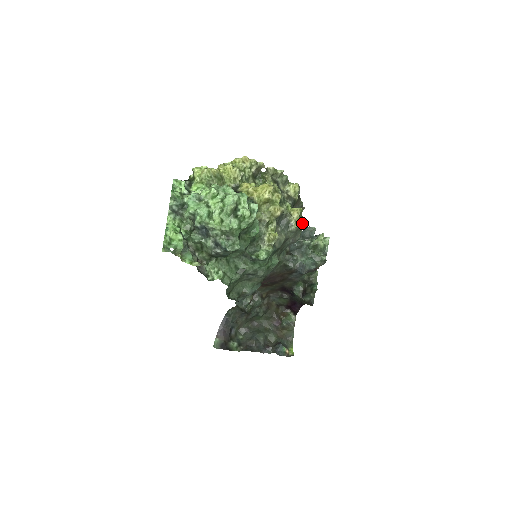
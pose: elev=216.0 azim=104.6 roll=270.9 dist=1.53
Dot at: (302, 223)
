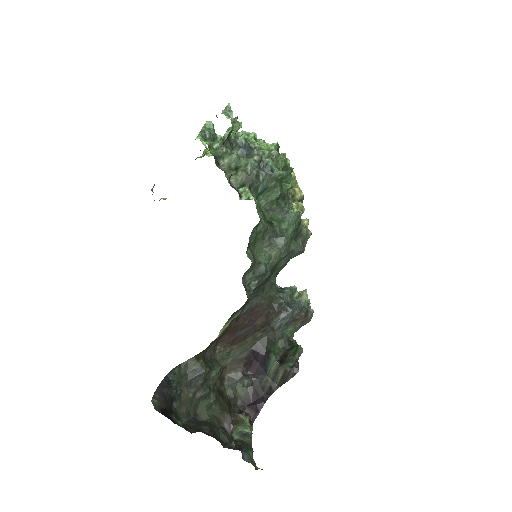
Dot at: (310, 232)
